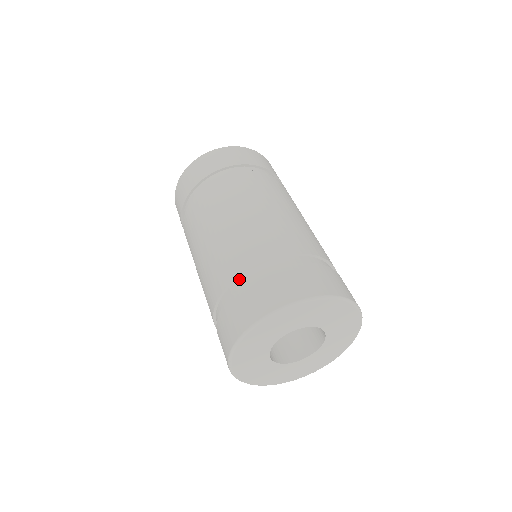
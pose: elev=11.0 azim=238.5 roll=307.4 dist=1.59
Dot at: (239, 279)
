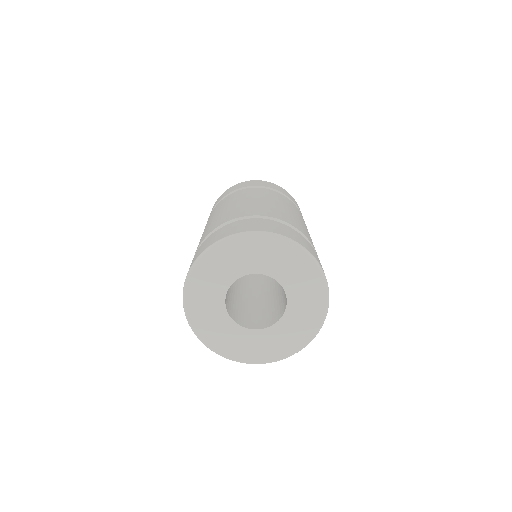
Dot at: occluded
